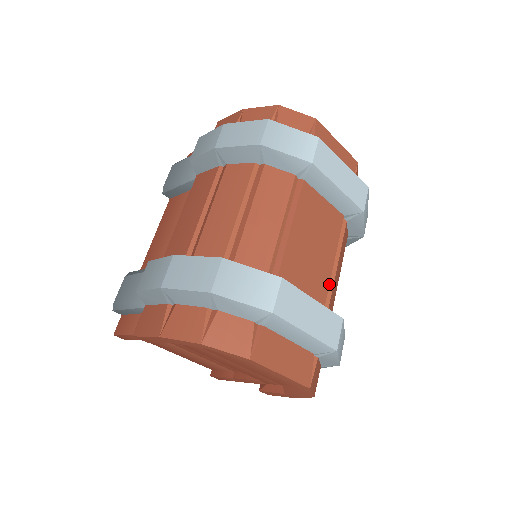
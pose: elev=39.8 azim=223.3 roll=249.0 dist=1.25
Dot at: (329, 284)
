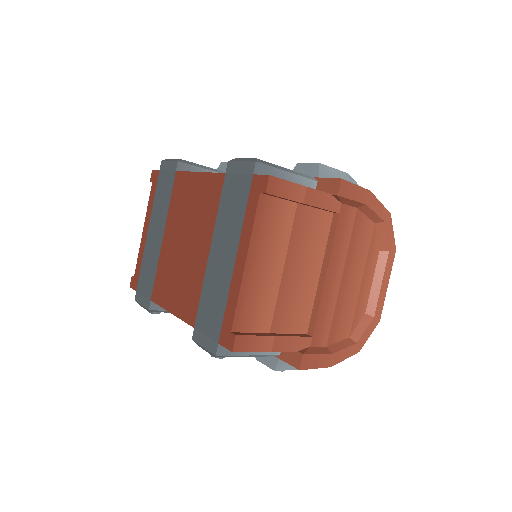
Dot at: occluded
